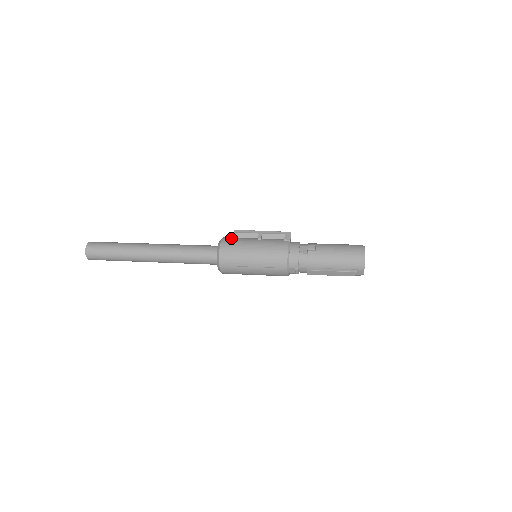
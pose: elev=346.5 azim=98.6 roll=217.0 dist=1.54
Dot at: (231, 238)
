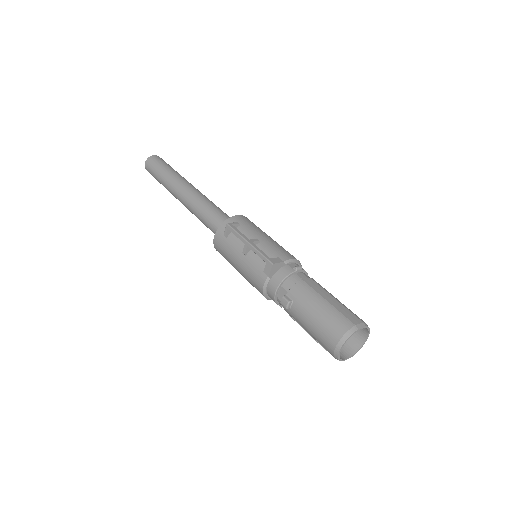
Dot at: (225, 232)
